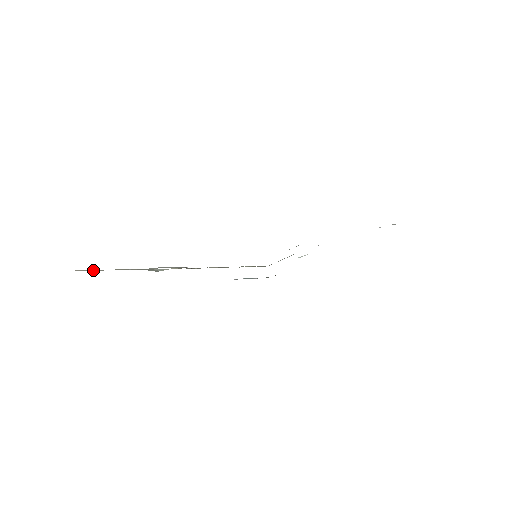
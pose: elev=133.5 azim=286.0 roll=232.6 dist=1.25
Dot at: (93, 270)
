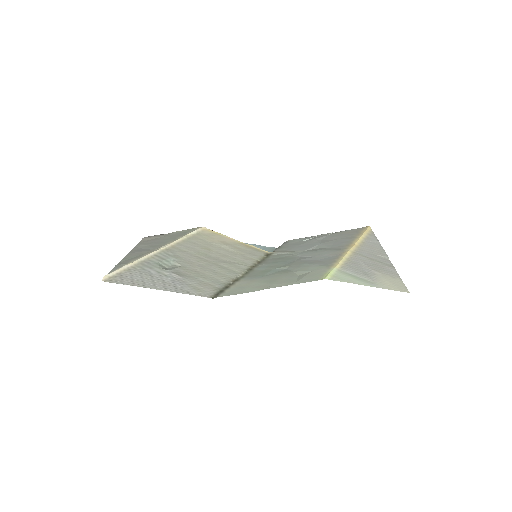
Dot at: (117, 274)
